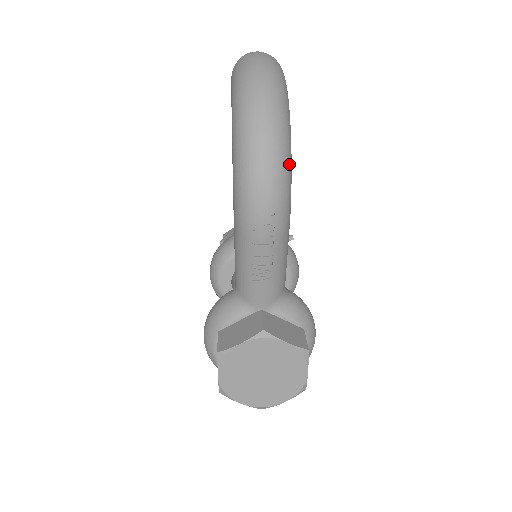
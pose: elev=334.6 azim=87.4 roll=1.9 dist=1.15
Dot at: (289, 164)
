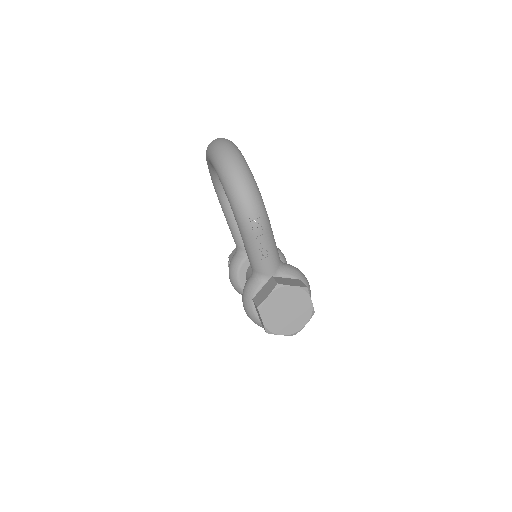
Dot at: (257, 189)
